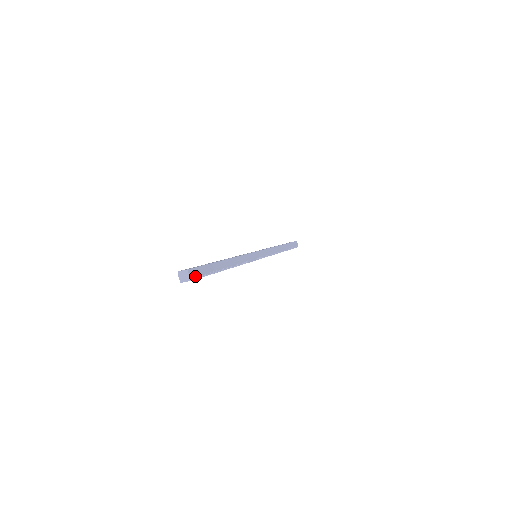
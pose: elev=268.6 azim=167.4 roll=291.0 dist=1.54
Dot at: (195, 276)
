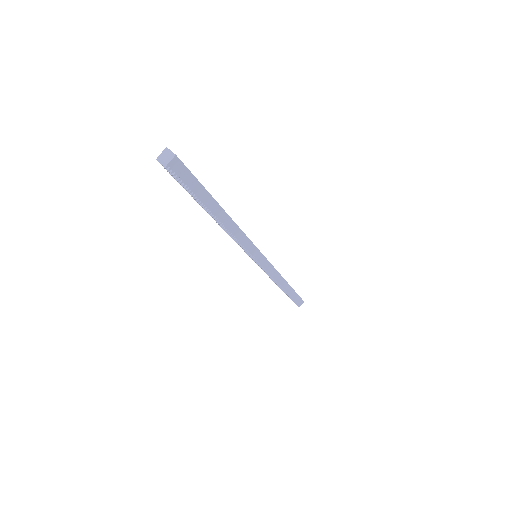
Dot at: (176, 172)
